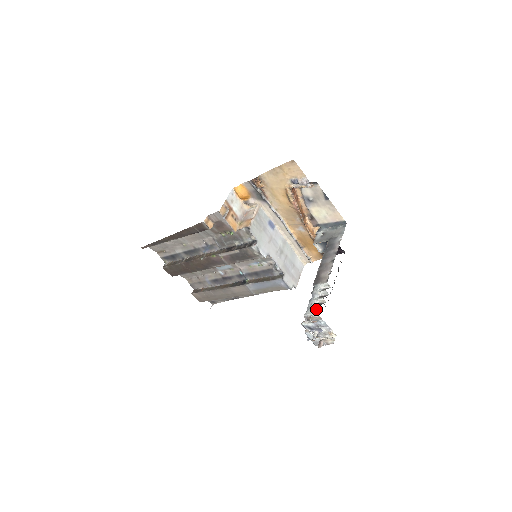
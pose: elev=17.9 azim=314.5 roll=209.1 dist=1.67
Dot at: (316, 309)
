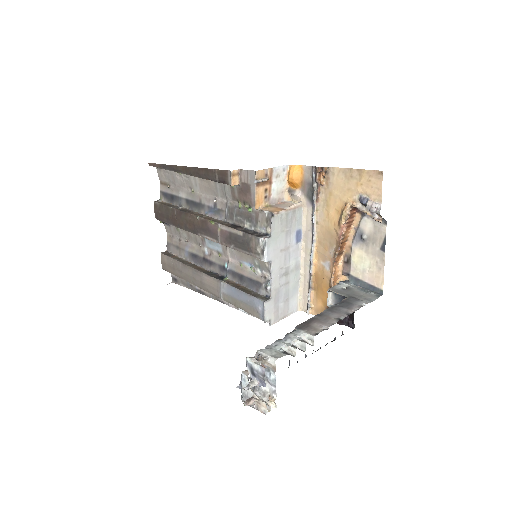
Dot at: (278, 354)
